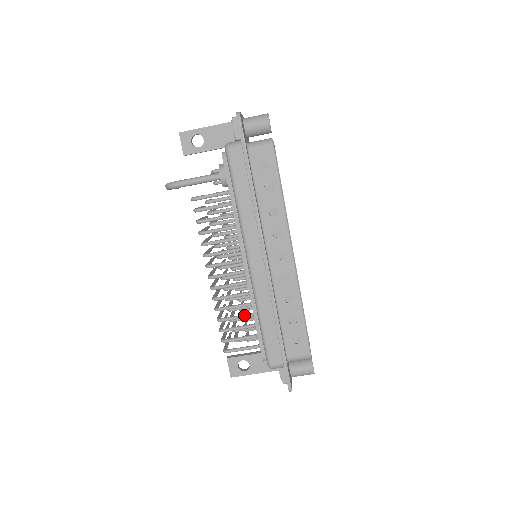
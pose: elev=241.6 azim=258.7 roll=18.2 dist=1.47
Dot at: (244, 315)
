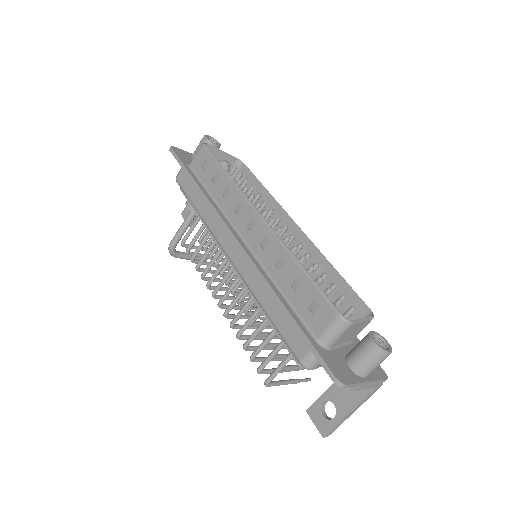
Dot at: (261, 322)
